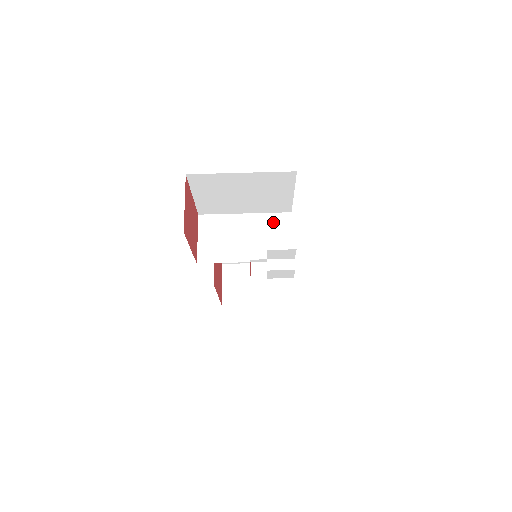
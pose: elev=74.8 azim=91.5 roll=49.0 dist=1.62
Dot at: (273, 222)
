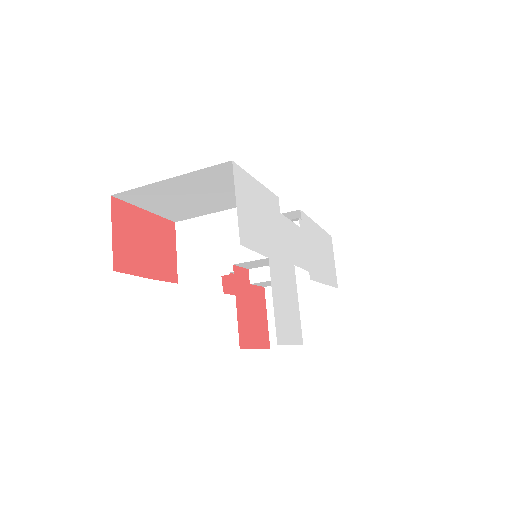
Dot at: occluded
